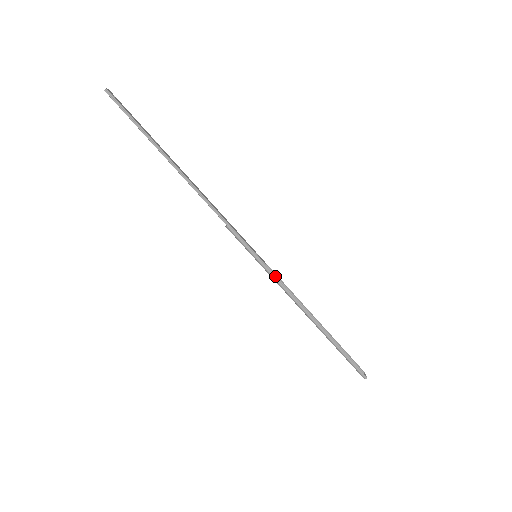
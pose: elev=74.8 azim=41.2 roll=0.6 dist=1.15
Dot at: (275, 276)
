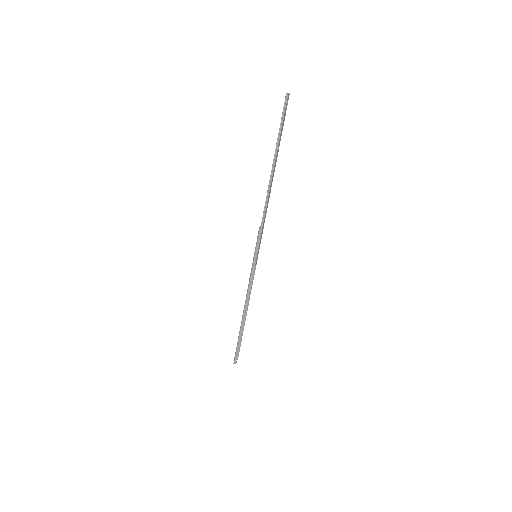
Dot at: occluded
